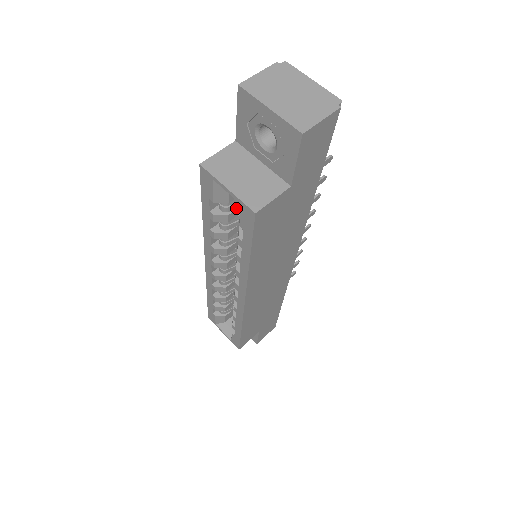
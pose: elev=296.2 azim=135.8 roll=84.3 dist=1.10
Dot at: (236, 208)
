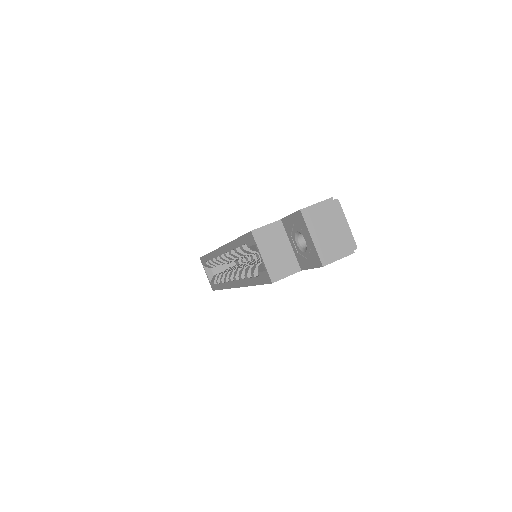
Dot at: occluded
